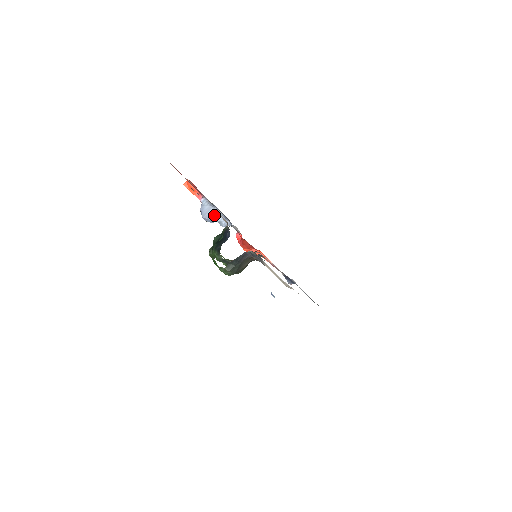
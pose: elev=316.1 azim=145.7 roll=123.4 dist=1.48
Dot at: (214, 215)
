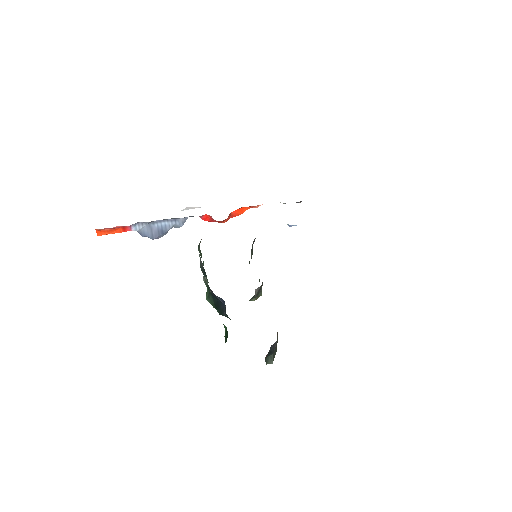
Dot at: (161, 227)
